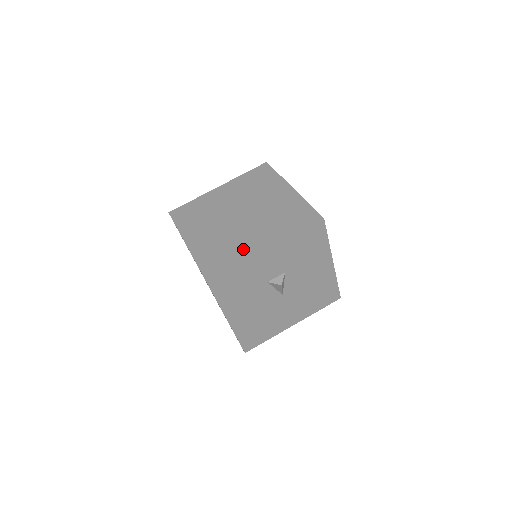
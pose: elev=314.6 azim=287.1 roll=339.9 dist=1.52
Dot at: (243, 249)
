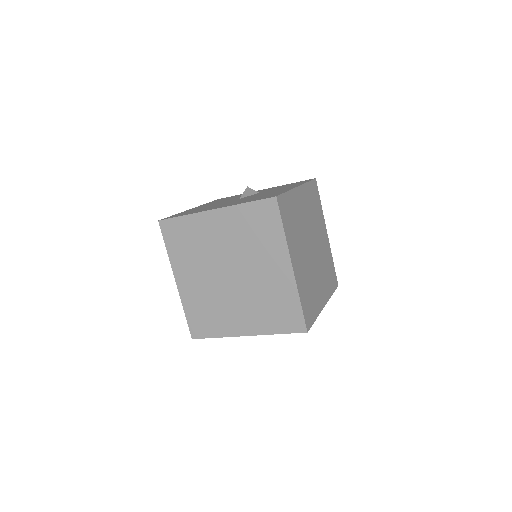
Dot at: (226, 322)
